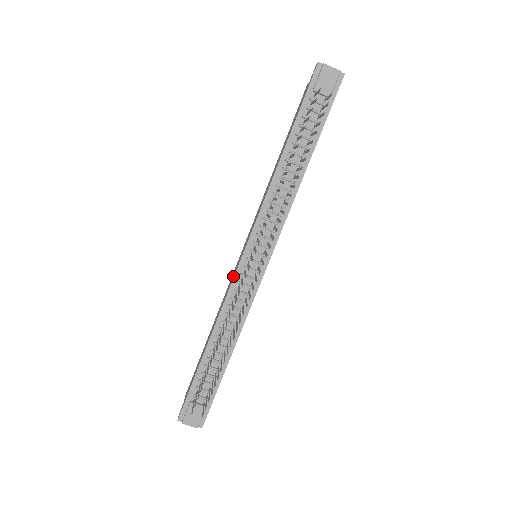
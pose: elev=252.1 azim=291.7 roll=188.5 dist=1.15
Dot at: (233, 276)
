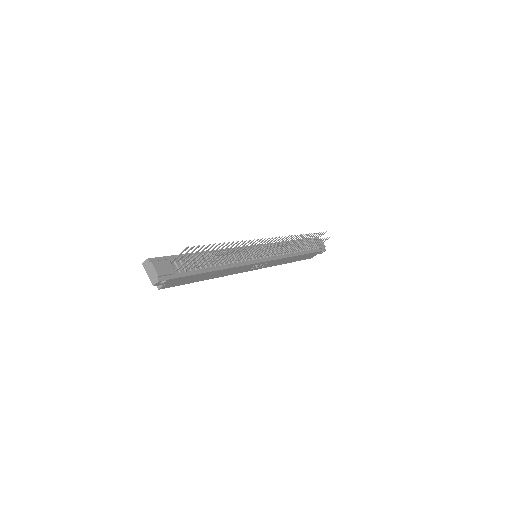
Dot at: occluded
